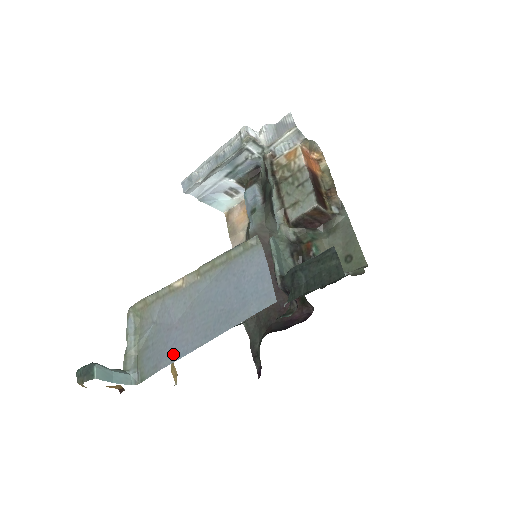
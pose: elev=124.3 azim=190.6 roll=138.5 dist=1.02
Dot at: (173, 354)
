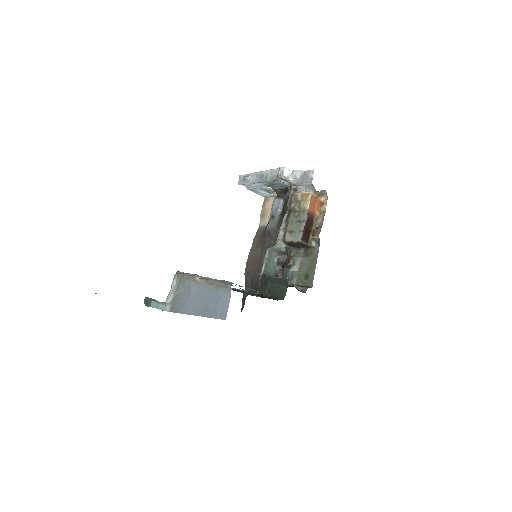
Dot at: (186, 310)
